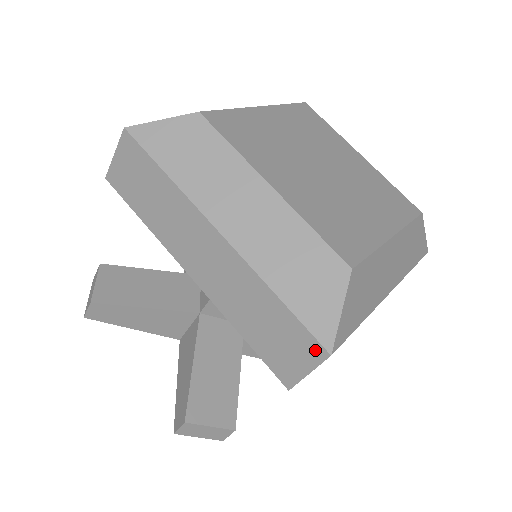
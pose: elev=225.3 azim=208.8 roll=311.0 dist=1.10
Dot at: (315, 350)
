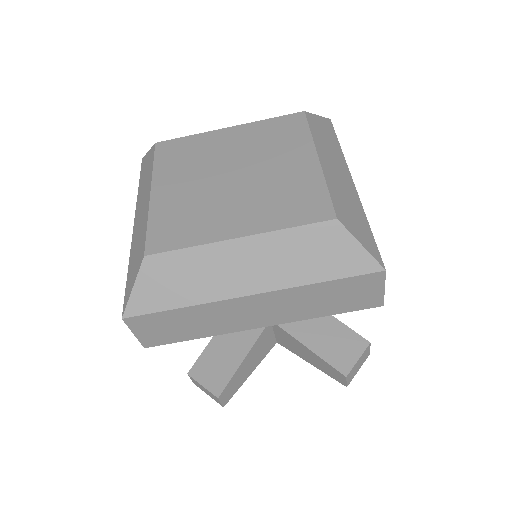
Dot at: (374, 278)
